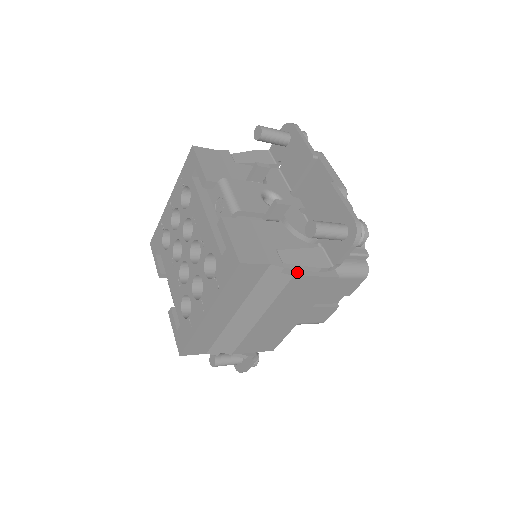
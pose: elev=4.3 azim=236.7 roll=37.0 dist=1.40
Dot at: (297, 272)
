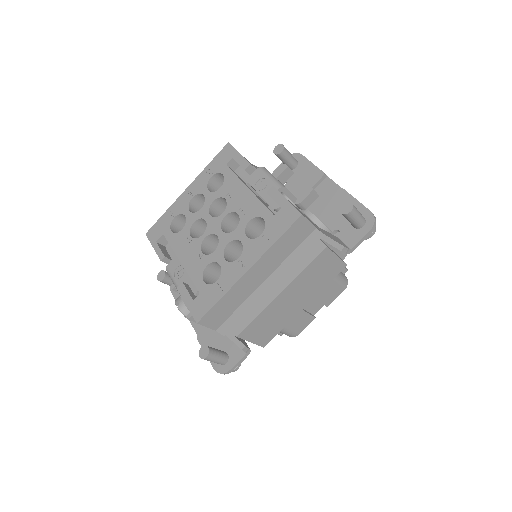
Dot at: occluded
